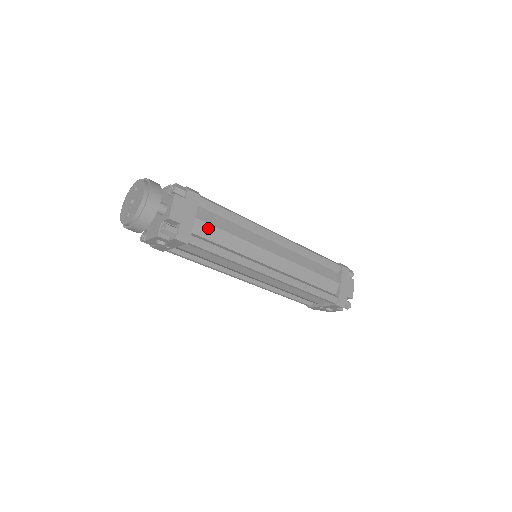
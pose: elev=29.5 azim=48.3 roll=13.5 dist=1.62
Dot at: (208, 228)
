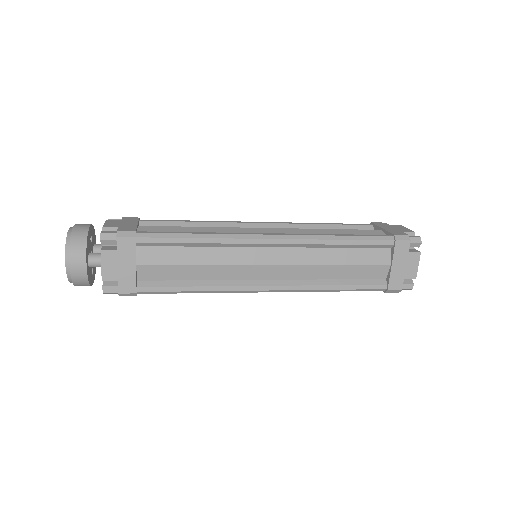
Dot at: (160, 269)
